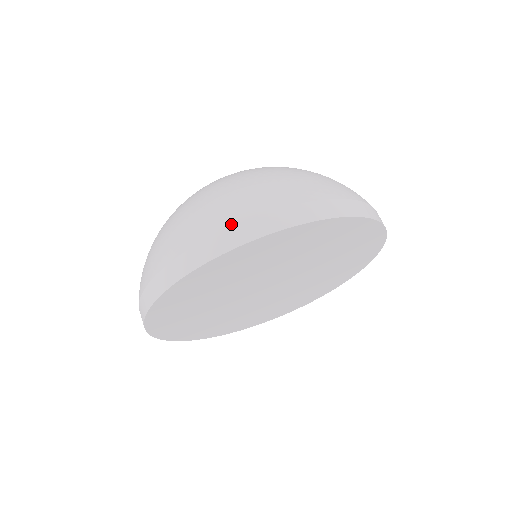
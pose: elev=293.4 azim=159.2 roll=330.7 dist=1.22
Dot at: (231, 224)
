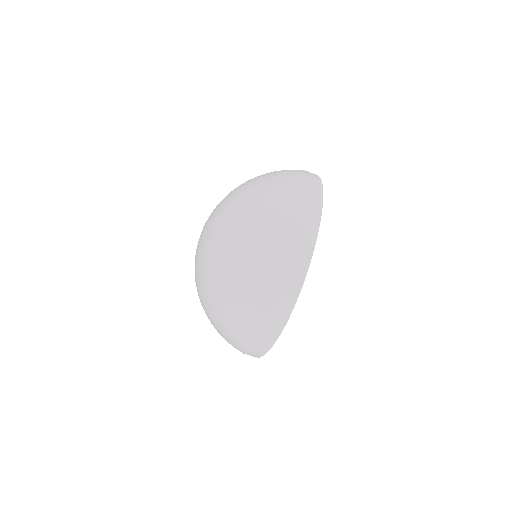
Dot at: (301, 227)
